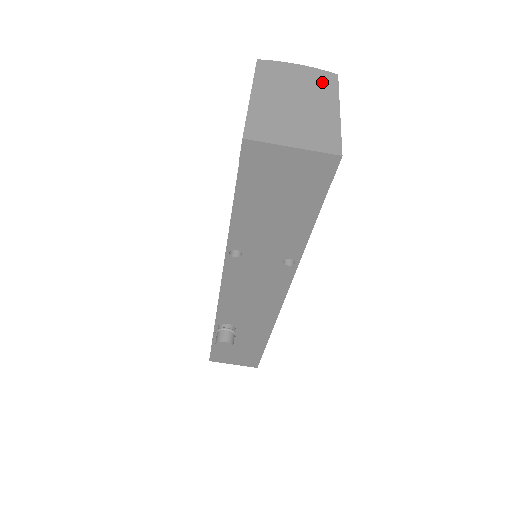
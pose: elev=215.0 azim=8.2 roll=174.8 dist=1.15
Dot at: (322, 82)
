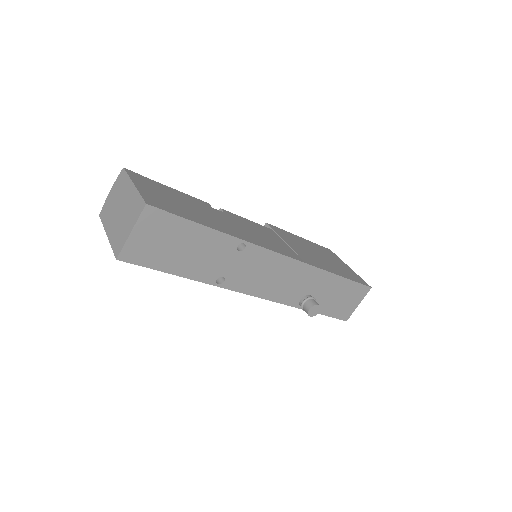
Dot at: (121, 182)
